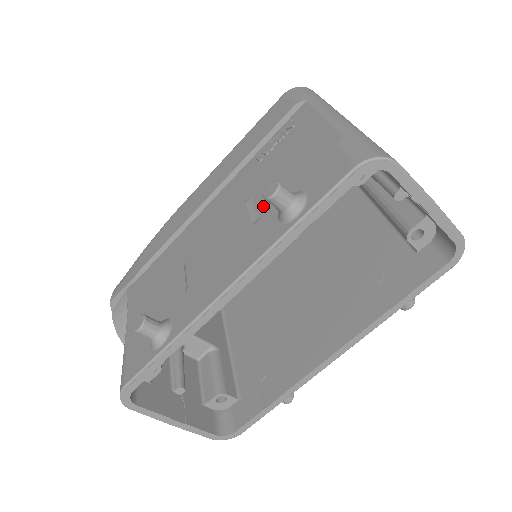
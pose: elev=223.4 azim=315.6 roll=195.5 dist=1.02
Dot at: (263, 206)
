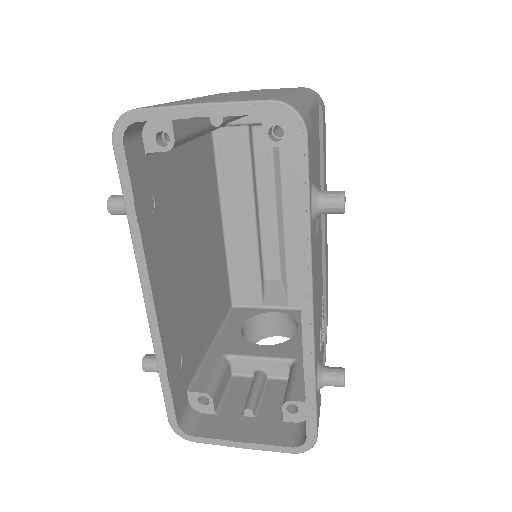
Dot at: occluded
